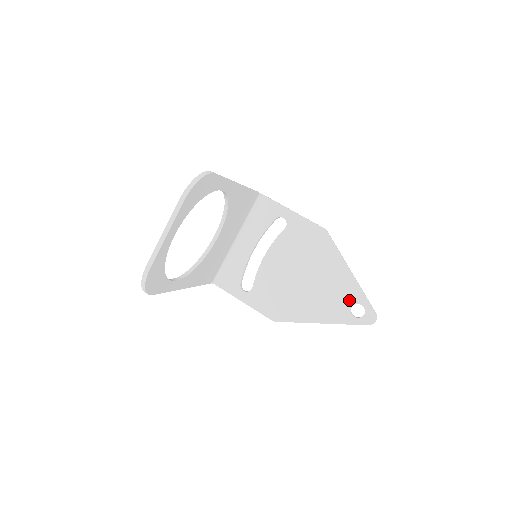
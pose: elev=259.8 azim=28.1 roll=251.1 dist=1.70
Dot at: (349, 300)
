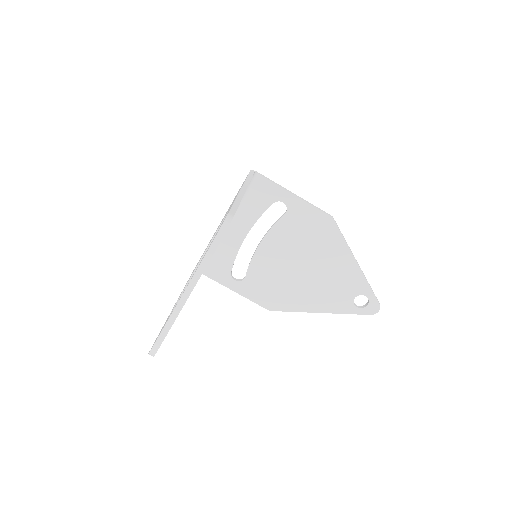
Dot at: (353, 291)
